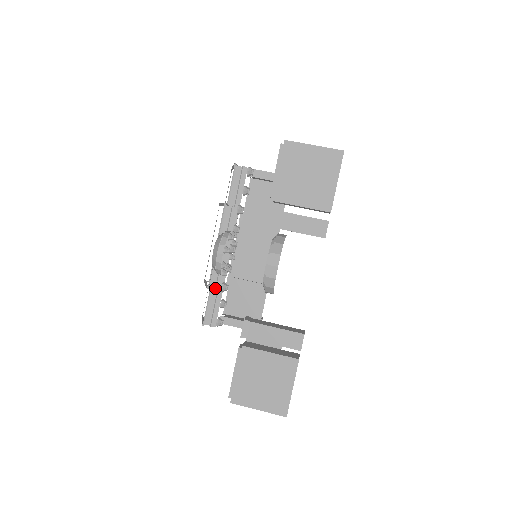
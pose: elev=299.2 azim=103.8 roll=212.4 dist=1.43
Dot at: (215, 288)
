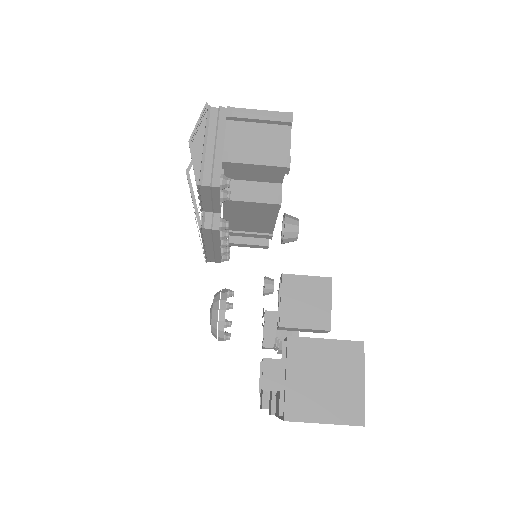
Dot at: occluded
